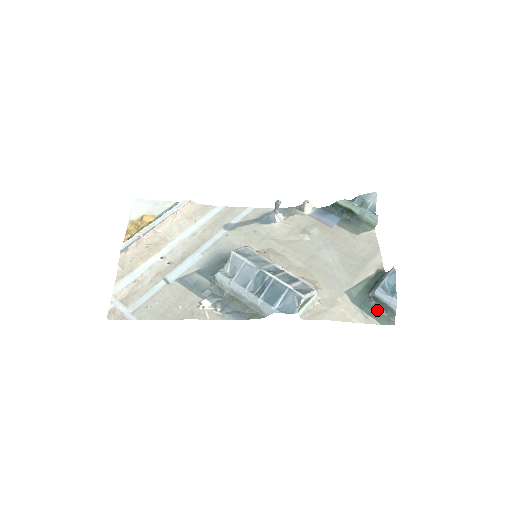
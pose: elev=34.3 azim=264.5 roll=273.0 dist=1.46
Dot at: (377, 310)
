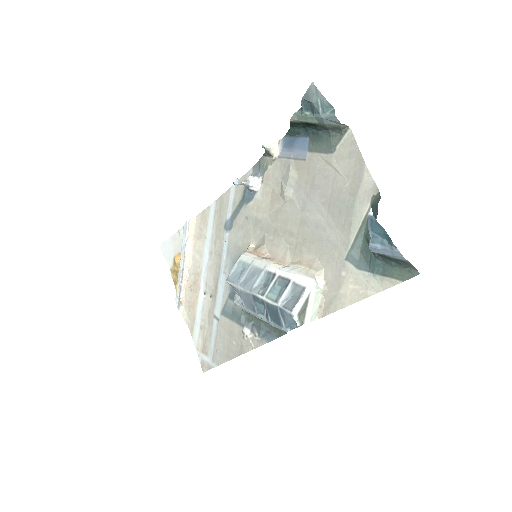
Dot at: (389, 265)
